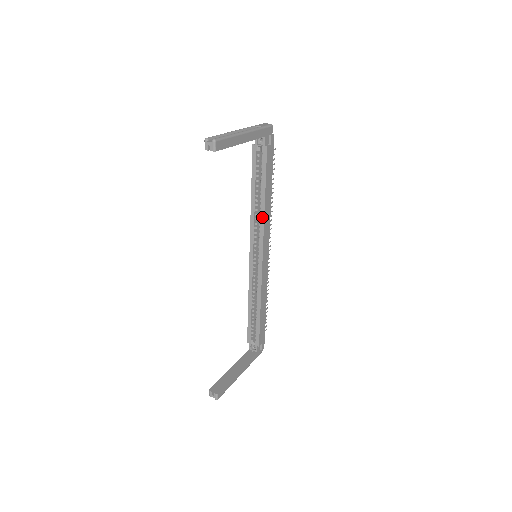
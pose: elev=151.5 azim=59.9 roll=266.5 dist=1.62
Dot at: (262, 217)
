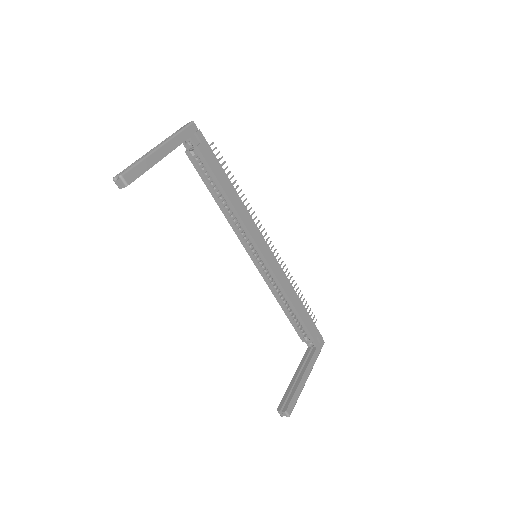
Dot at: (237, 216)
